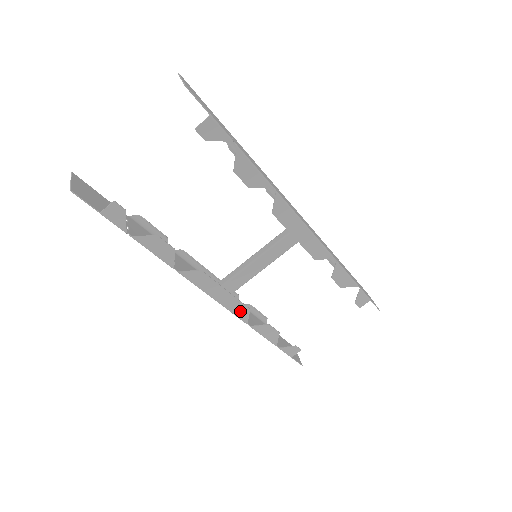
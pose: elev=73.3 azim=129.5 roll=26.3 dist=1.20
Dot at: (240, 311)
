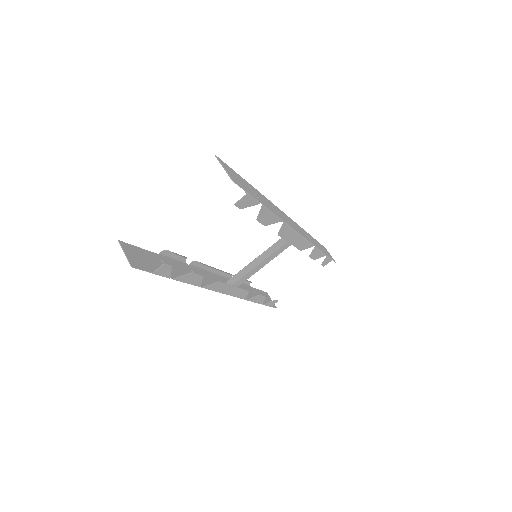
Dot at: (242, 294)
